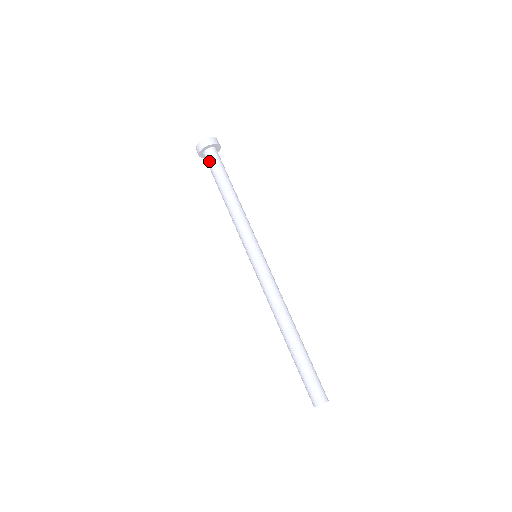
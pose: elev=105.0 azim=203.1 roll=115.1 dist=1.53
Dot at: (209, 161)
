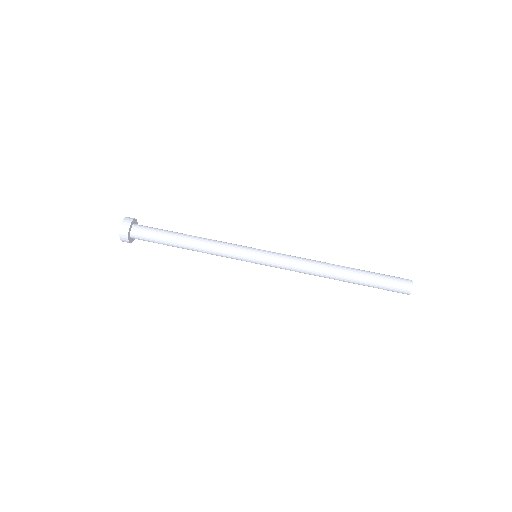
Dot at: (143, 236)
